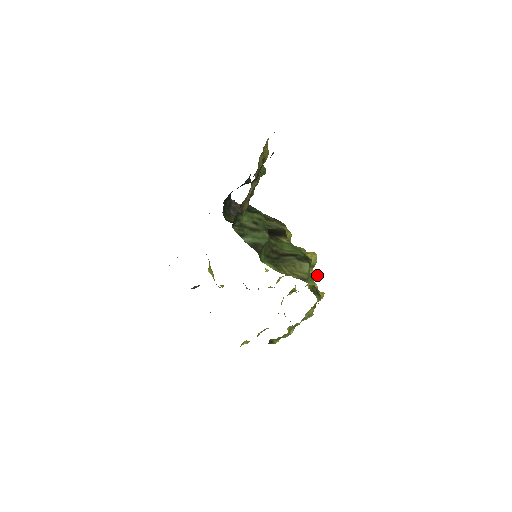
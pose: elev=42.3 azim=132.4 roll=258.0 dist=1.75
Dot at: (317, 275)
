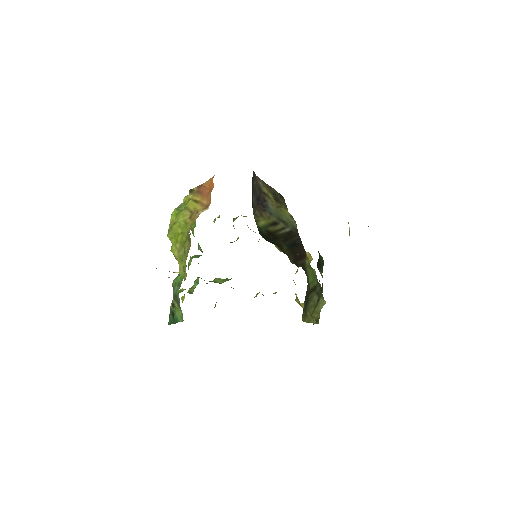
Dot at: occluded
